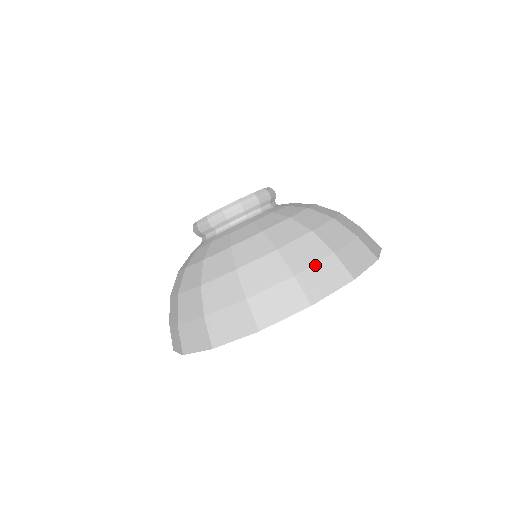
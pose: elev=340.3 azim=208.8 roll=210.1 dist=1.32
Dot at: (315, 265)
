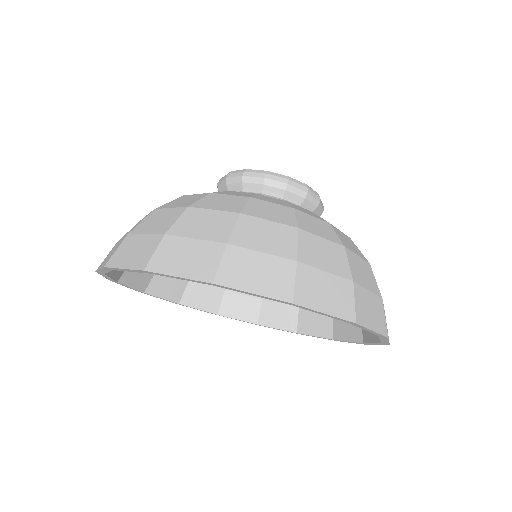
Dot at: (326, 273)
